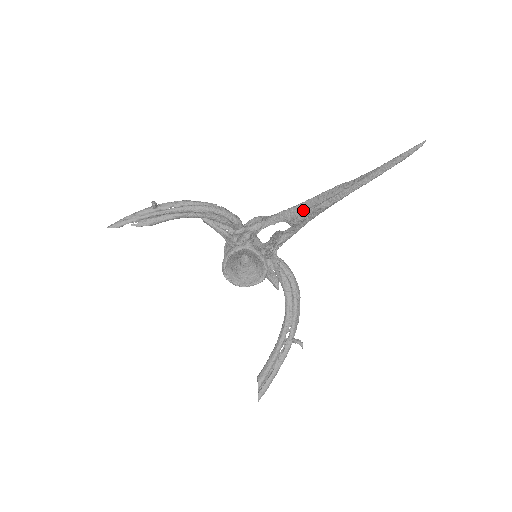
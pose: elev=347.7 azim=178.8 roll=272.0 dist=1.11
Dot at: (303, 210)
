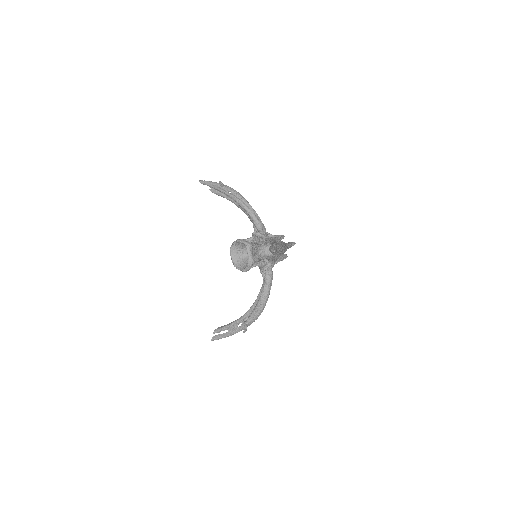
Dot at: (275, 245)
